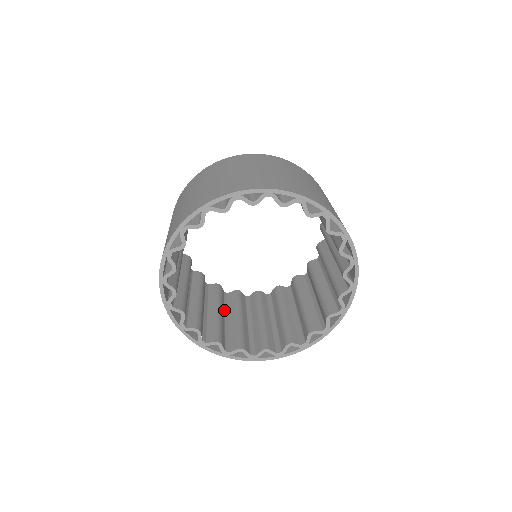
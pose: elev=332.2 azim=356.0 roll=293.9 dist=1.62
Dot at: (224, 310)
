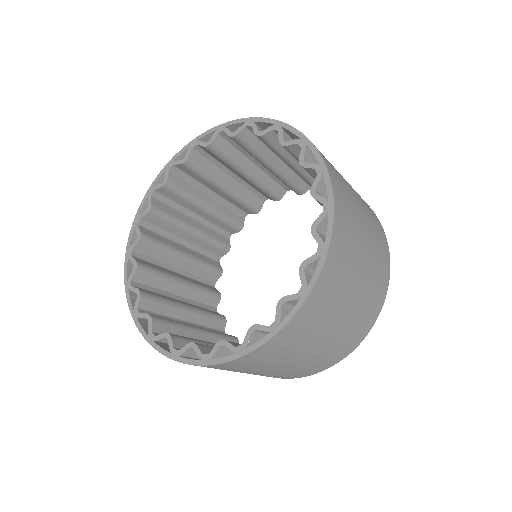
Dot at: (190, 299)
